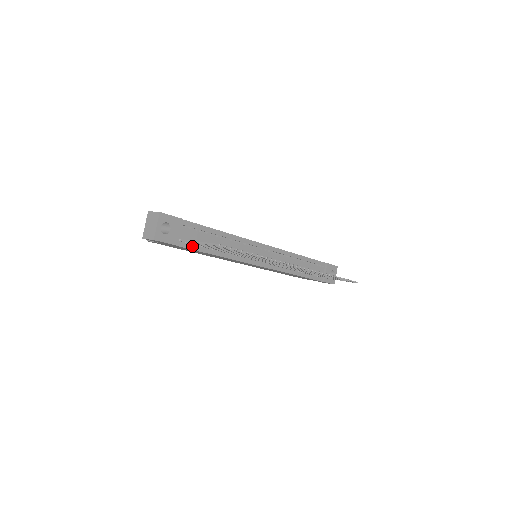
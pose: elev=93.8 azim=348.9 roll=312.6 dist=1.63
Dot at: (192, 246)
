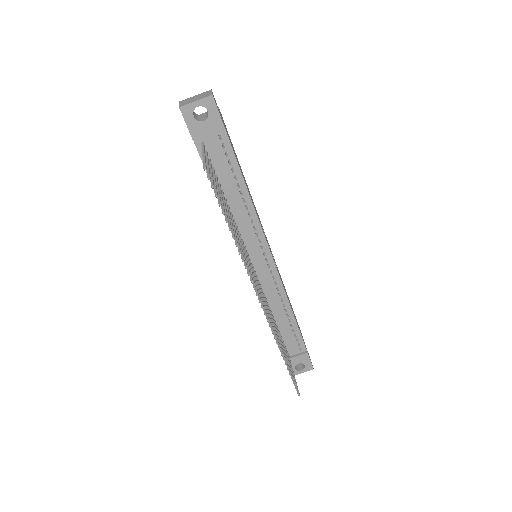
Dot at: occluded
